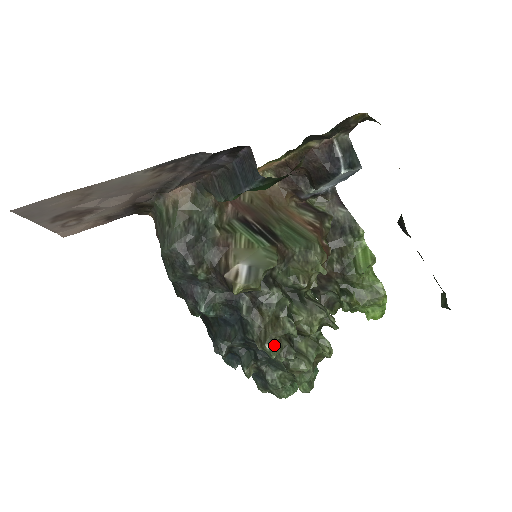
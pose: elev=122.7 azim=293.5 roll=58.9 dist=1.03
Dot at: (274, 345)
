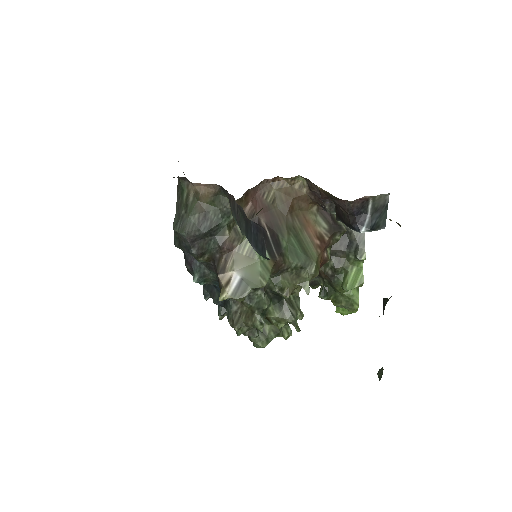
Dot at: (243, 327)
